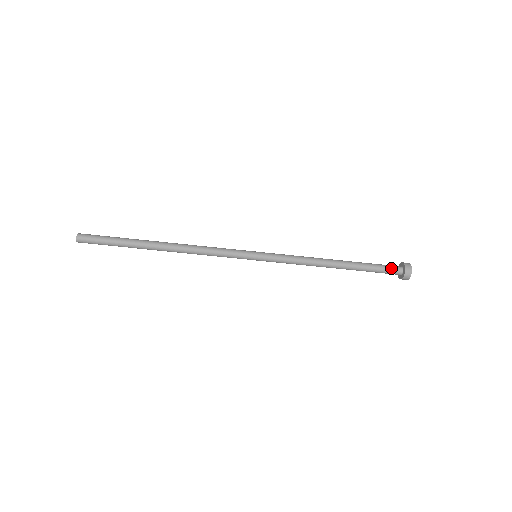
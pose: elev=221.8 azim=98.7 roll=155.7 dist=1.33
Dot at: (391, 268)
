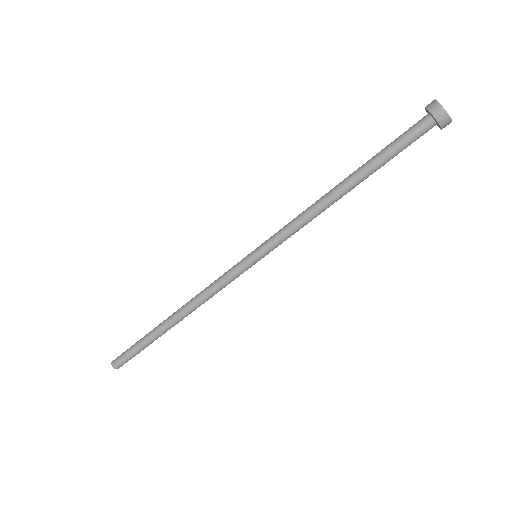
Dot at: (411, 127)
